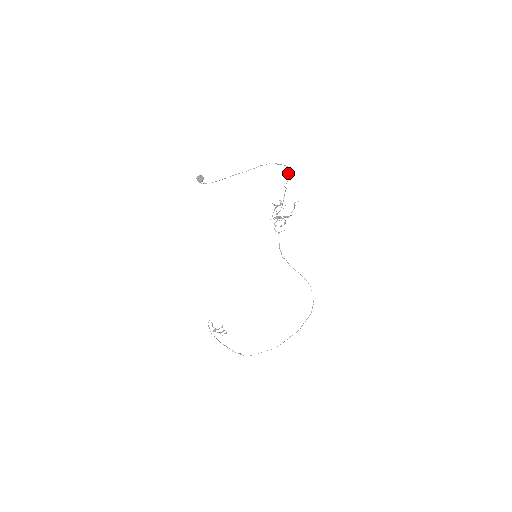
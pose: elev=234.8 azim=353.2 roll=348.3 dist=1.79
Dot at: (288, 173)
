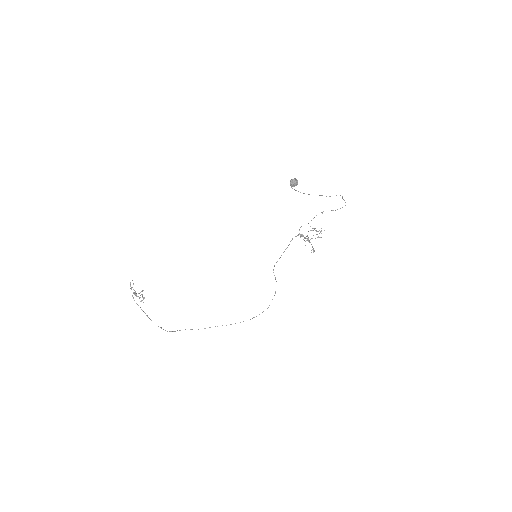
Dot at: occluded
